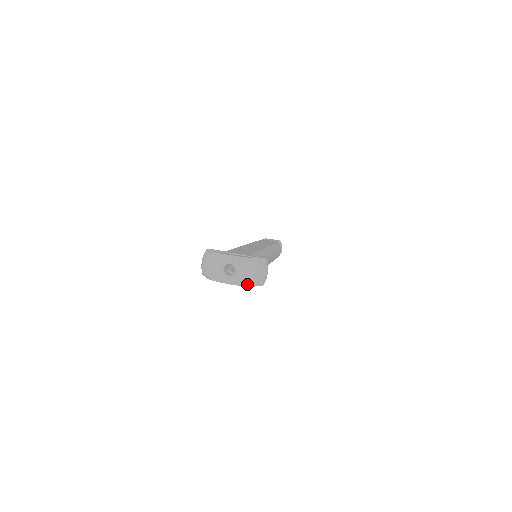
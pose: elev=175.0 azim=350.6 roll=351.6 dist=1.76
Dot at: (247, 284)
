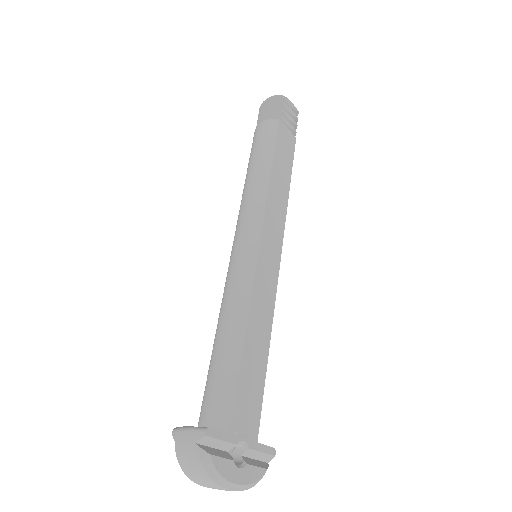
Dot at: occluded
